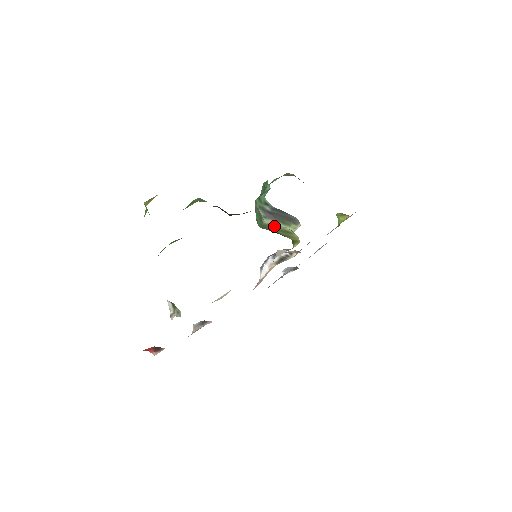
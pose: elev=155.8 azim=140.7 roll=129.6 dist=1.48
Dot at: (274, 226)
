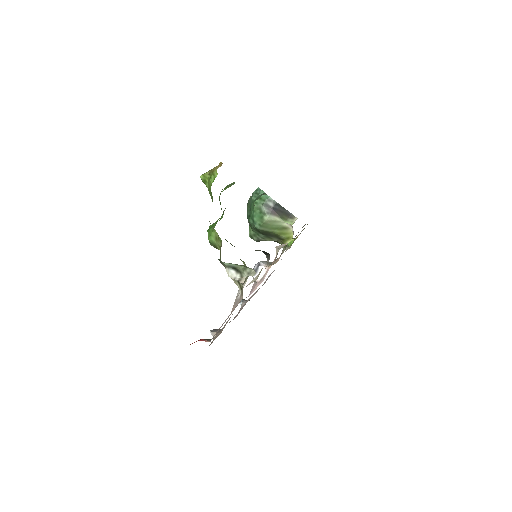
Dot at: (274, 223)
